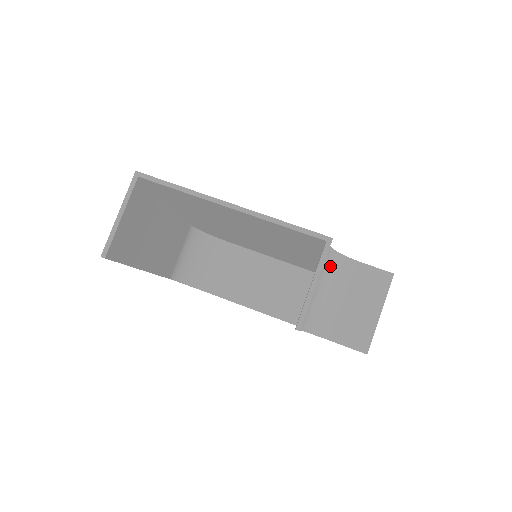
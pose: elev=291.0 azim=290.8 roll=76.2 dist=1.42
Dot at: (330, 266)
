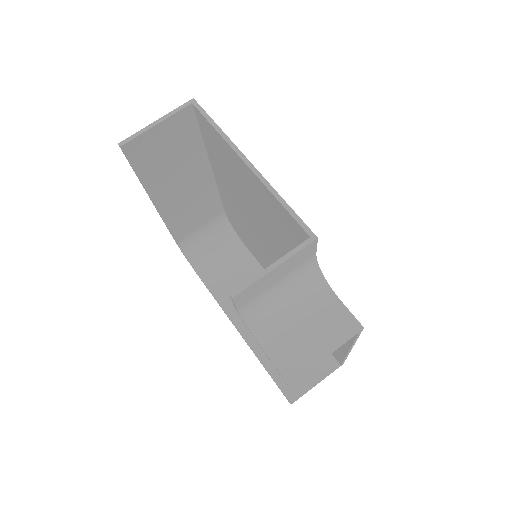
Dot at: (306, 279)
